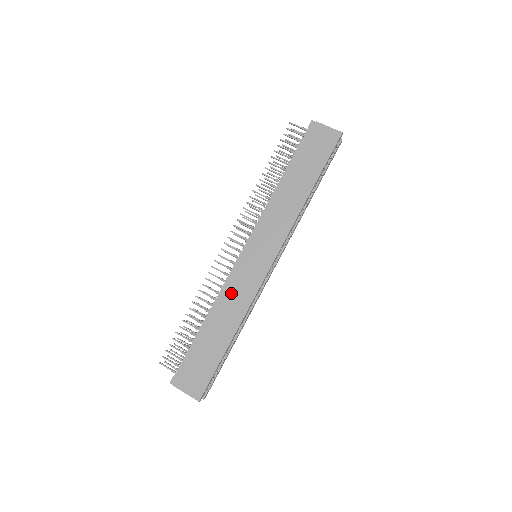
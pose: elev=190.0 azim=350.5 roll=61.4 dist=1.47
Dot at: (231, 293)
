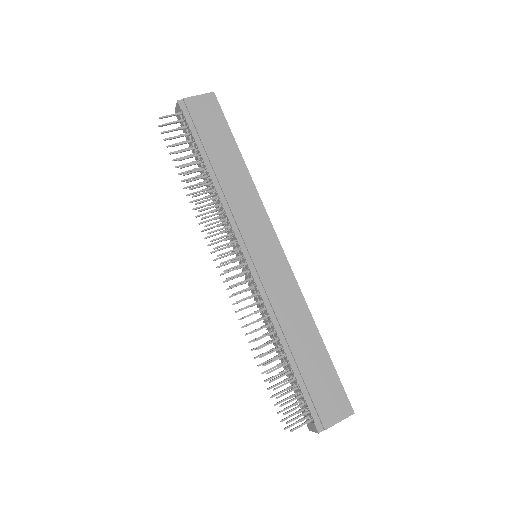
Dot at: (279, 303)
